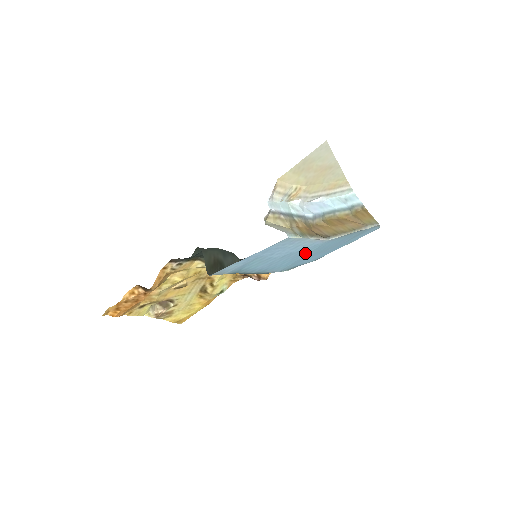
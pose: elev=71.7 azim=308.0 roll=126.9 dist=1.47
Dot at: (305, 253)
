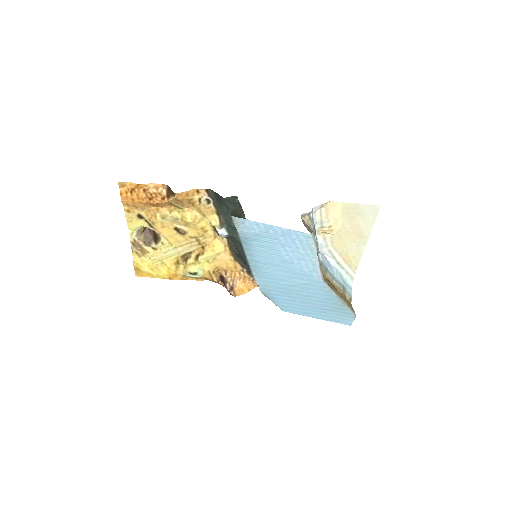
Dot at: (296, 280)
